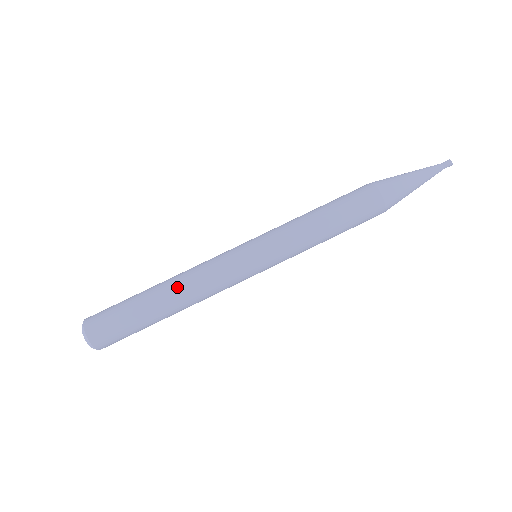
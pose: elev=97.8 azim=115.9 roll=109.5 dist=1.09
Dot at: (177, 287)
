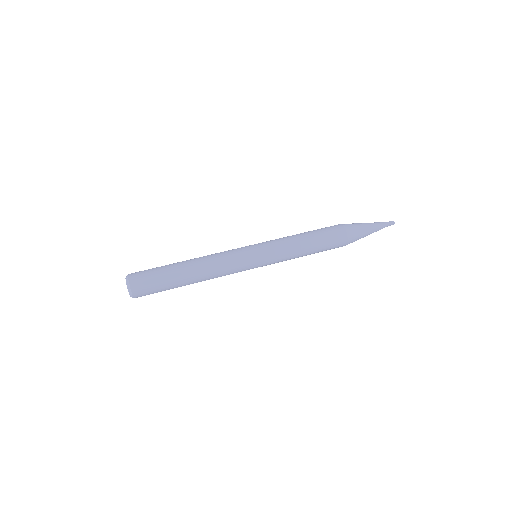
Dot at: (201, 268)
